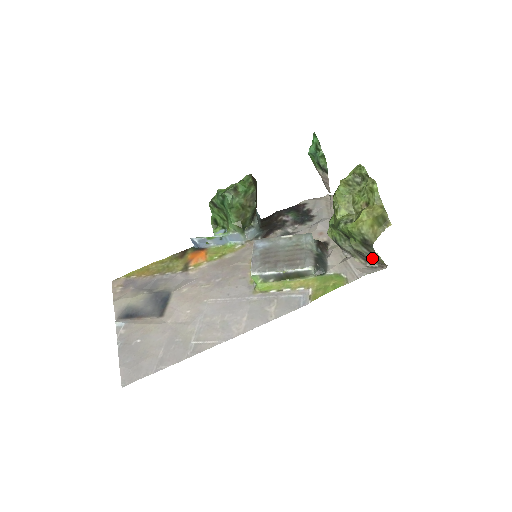
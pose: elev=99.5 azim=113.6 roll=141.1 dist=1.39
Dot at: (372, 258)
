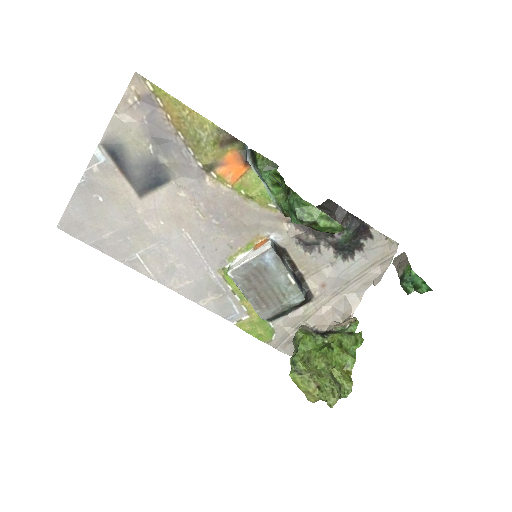
Dot at: occluded
